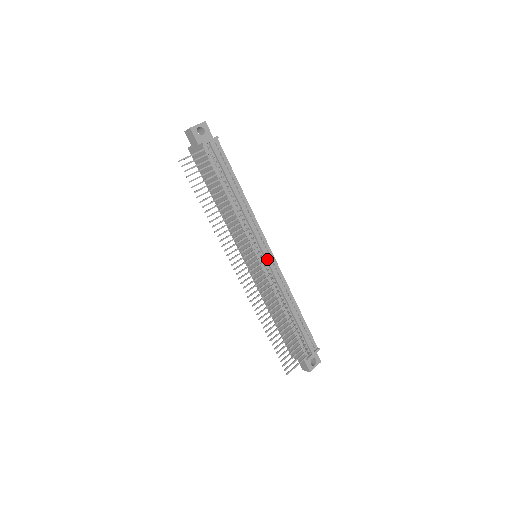
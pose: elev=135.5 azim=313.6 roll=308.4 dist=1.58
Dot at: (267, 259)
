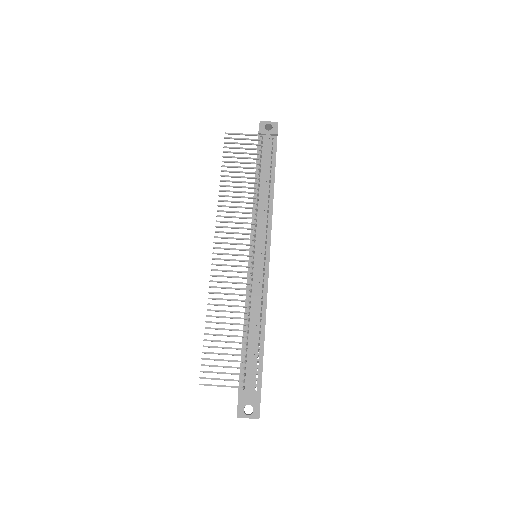
Dot at: (258, 257)
